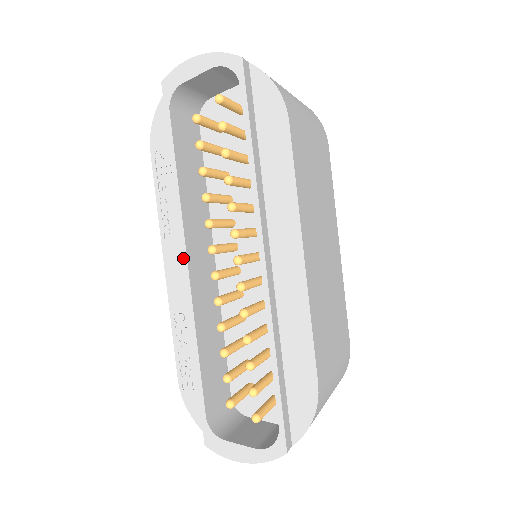
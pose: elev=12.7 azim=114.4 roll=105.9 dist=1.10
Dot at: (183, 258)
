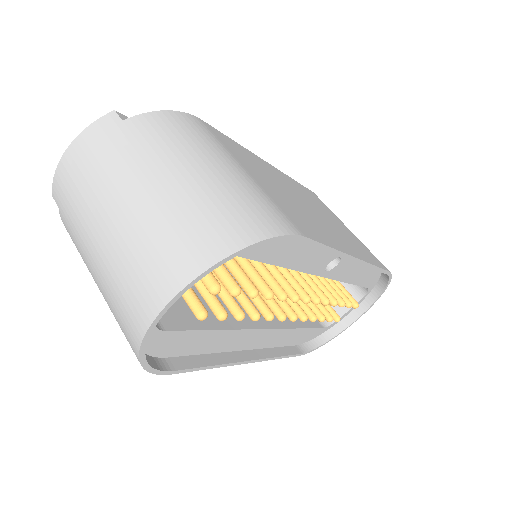
Dot at: occluded
